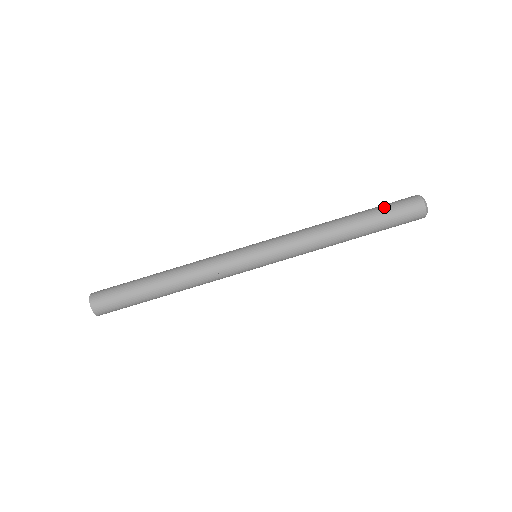
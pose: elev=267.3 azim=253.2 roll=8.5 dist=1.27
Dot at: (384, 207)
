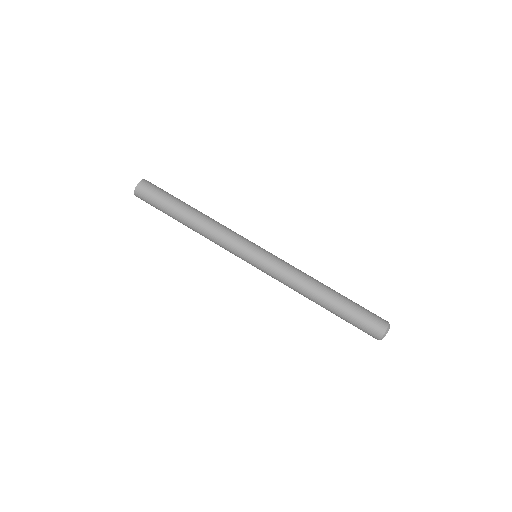
Dot at: (360, 307)
